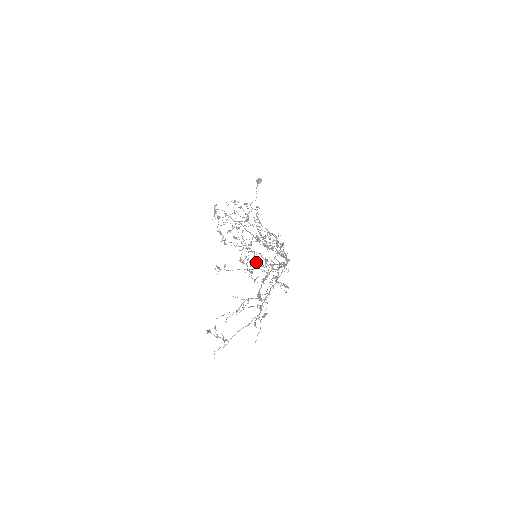
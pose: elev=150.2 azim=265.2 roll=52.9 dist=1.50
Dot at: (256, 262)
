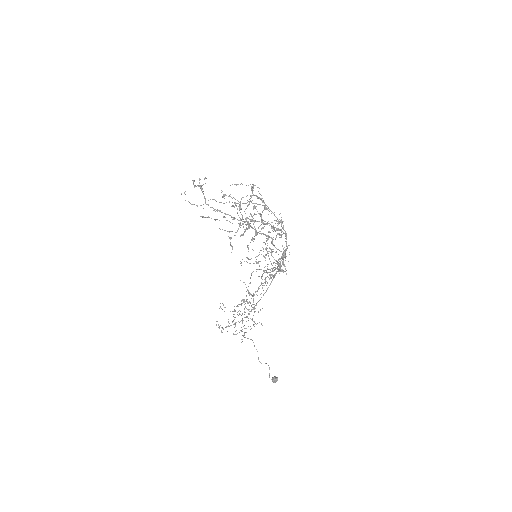
Dot at: (253, 298)
